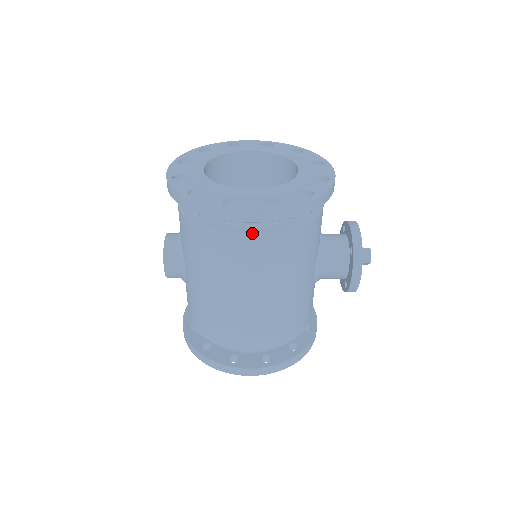
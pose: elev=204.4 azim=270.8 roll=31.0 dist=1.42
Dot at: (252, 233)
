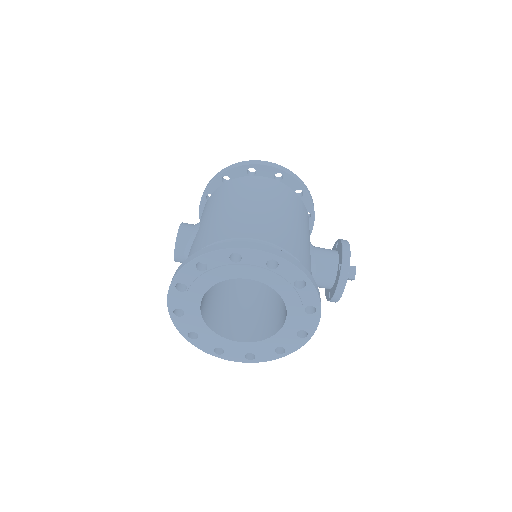
Dot at: (266, 178)
